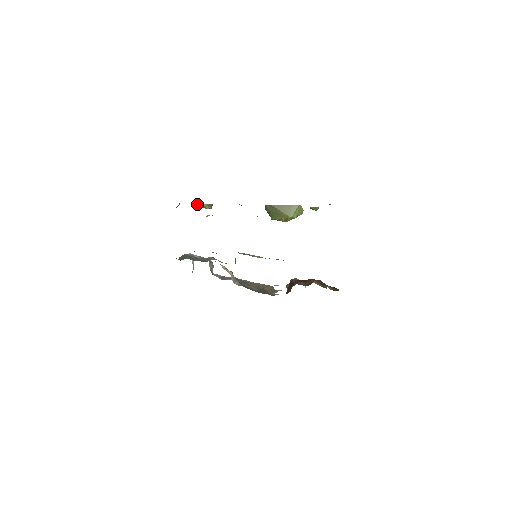
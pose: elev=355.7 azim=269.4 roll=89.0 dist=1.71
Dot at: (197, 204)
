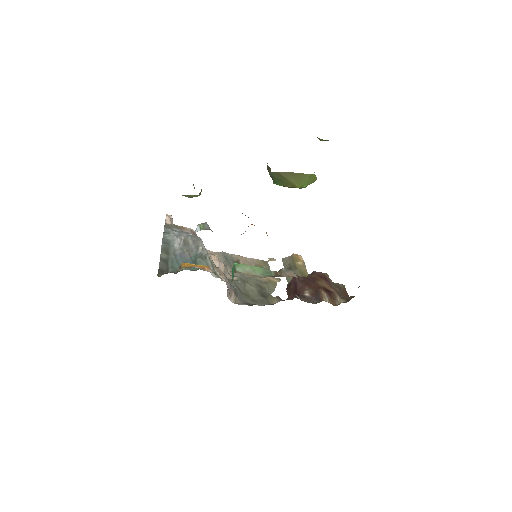
Dot at: (183, 195)
